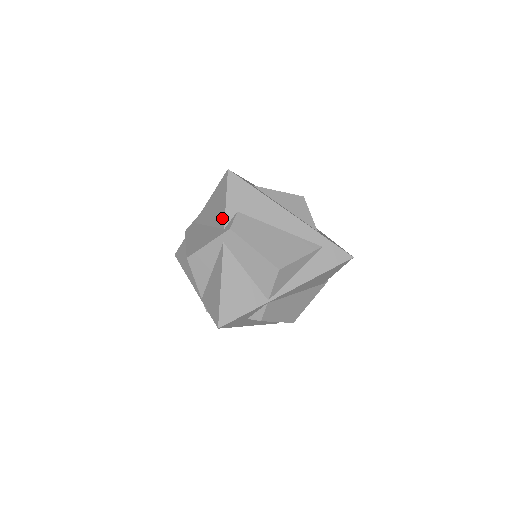
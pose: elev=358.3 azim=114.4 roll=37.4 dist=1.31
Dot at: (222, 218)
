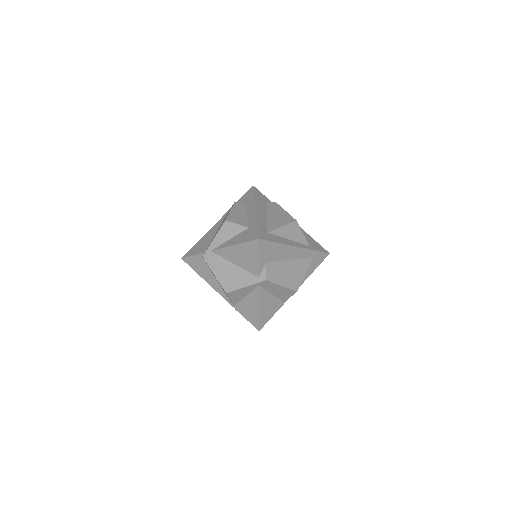
Dot at: (255, 269)
